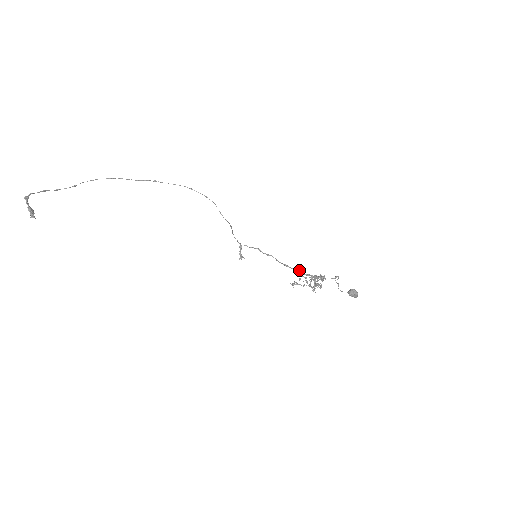
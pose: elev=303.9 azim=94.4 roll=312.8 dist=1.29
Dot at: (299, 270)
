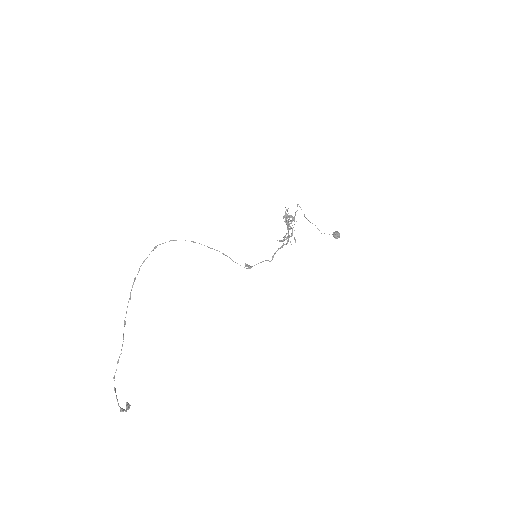
Dot at: (288, 239)
